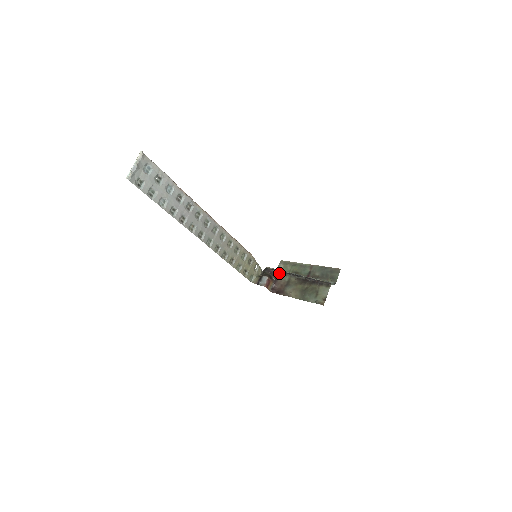
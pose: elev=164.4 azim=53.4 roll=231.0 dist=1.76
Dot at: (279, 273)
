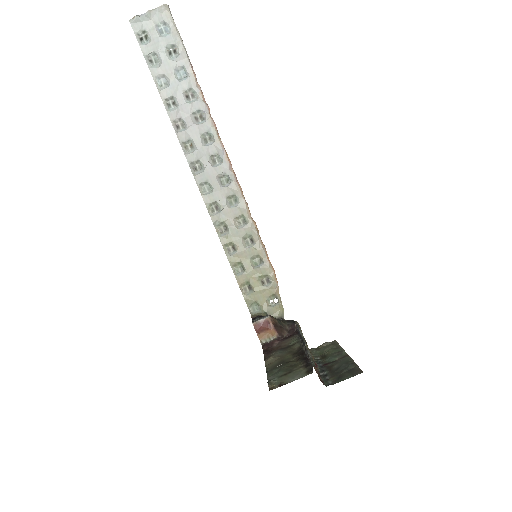
Dot at: (297, 333)
